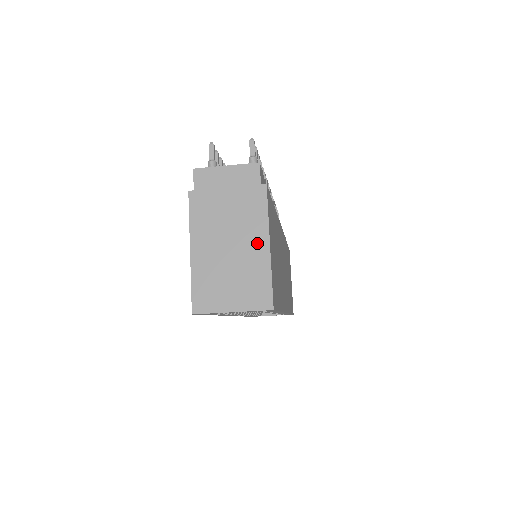
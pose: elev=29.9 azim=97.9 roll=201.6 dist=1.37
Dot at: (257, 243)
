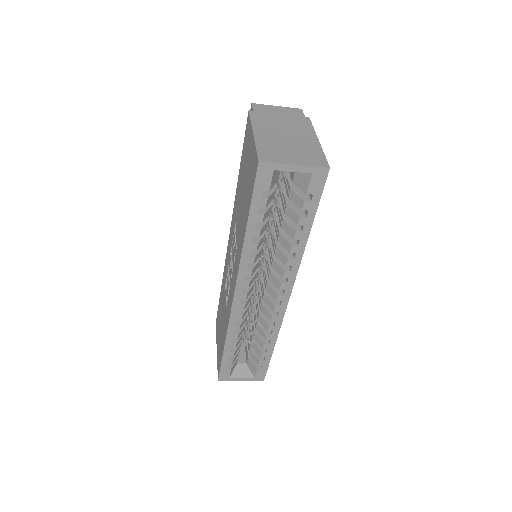
Dot at: (308, 138)
